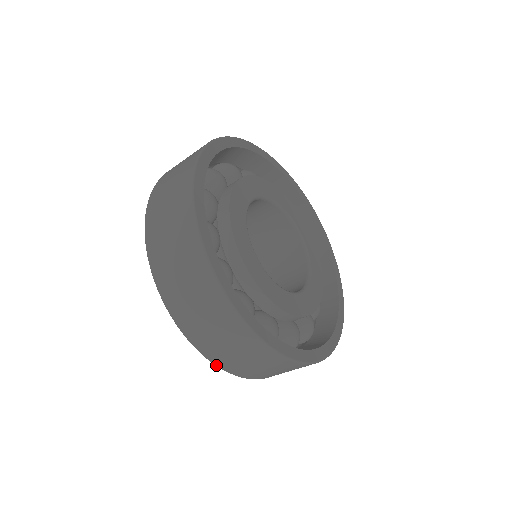
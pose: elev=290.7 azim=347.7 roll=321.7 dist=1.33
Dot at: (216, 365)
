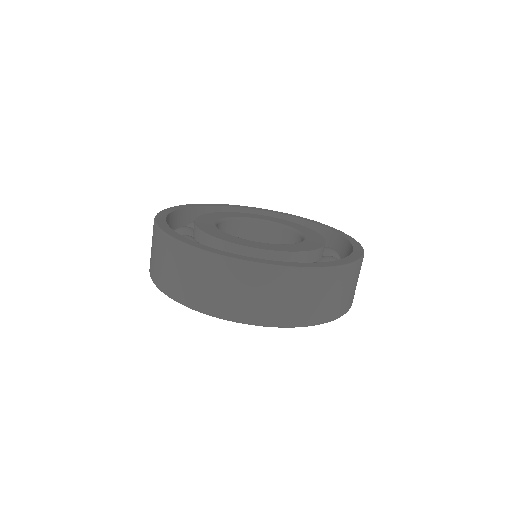
Dot at: occluded
